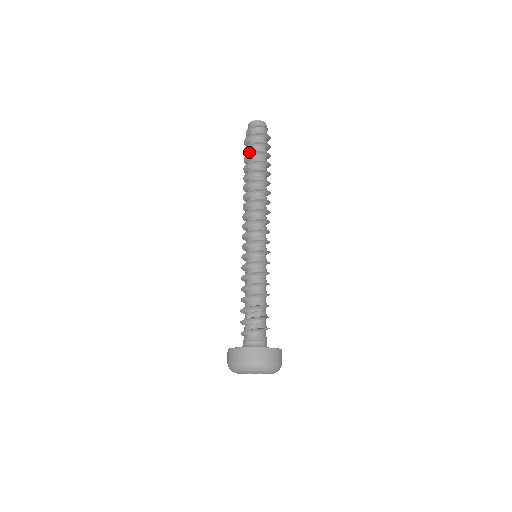
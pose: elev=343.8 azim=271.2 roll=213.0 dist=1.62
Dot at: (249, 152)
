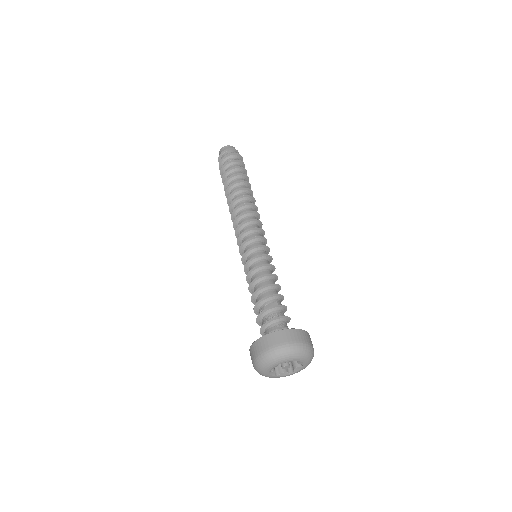
Dot at: occluded
